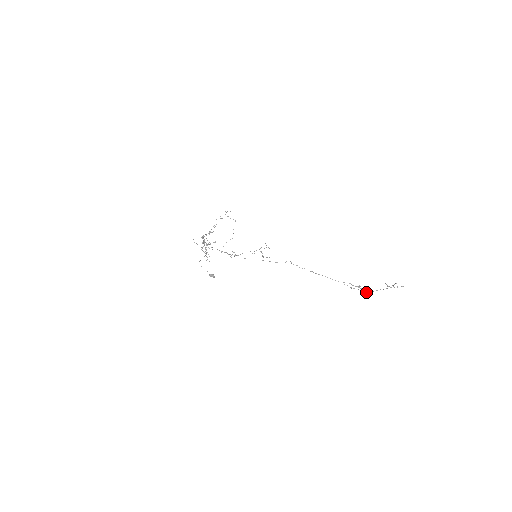
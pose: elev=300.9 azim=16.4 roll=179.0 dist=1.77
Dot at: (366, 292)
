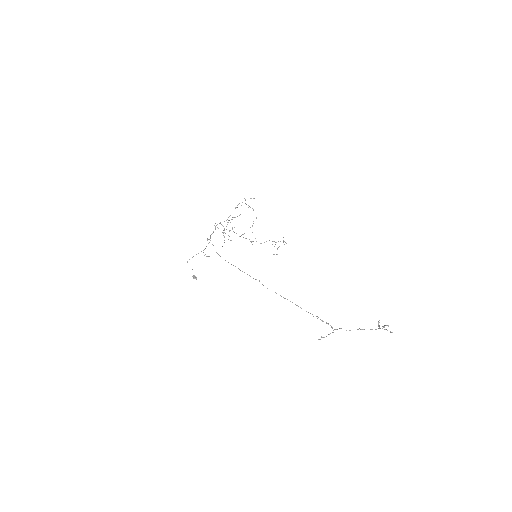
Dot at: (328, 334)
